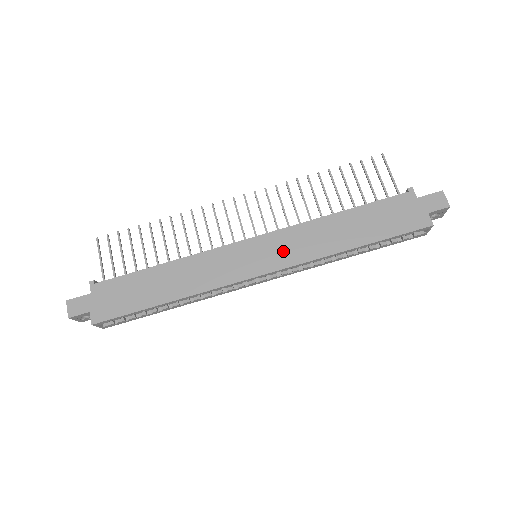
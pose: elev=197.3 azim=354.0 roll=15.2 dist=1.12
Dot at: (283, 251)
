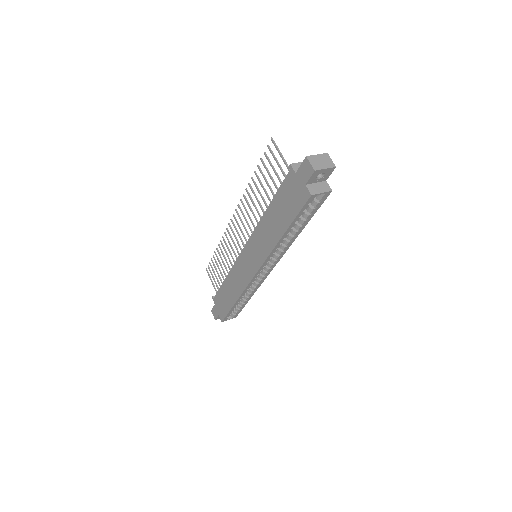
Dot at: (257, 253)
